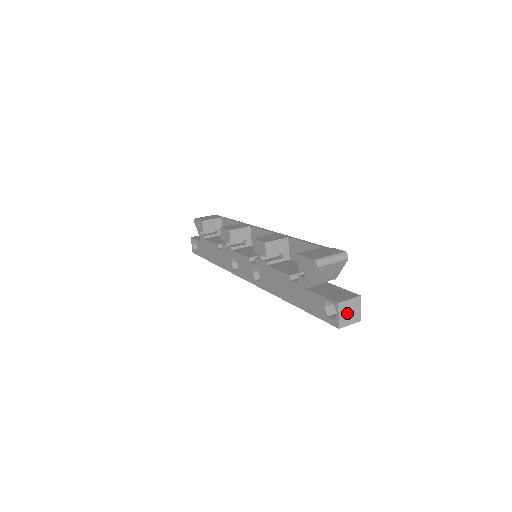
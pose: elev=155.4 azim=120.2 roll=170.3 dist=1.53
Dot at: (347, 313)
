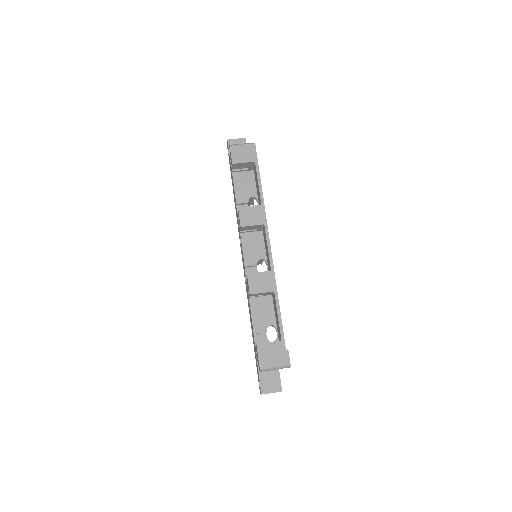
Dot at: occluded
